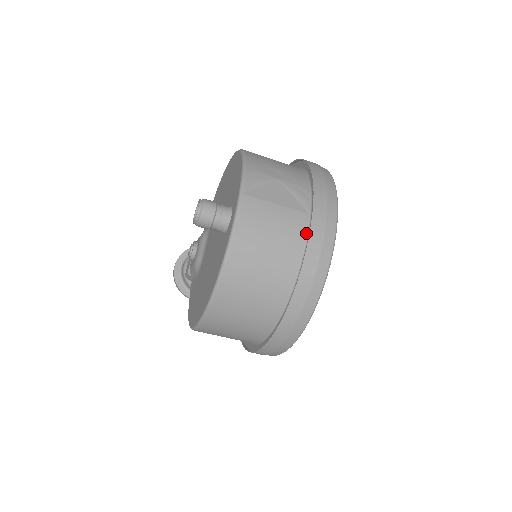
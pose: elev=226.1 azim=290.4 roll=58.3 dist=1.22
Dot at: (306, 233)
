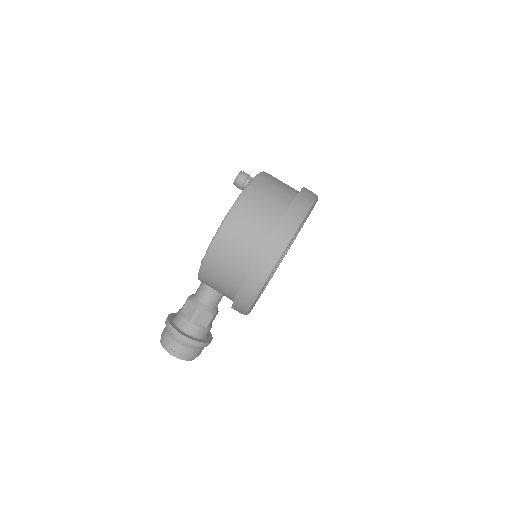
Dot at: occluded
